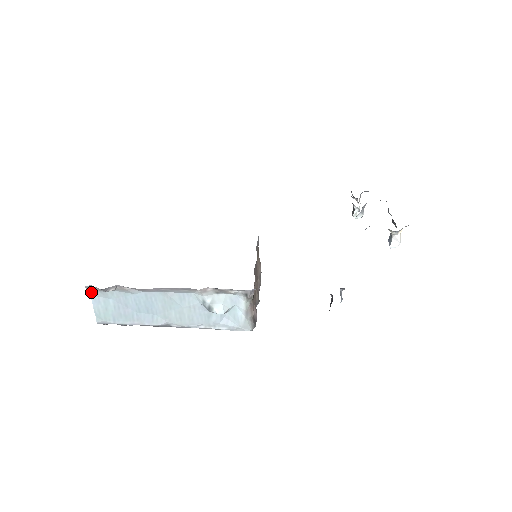
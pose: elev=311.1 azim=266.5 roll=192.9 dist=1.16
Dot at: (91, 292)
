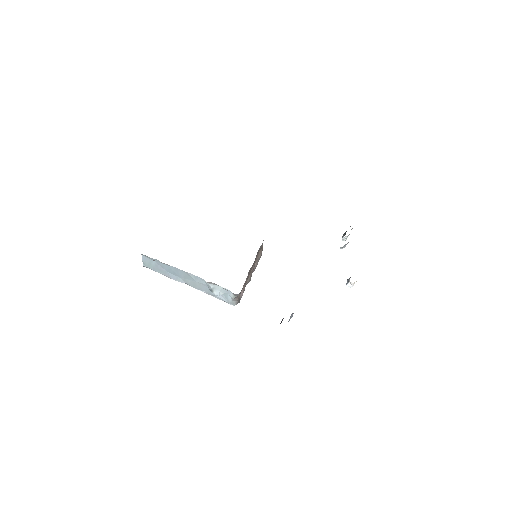
Dot at: (142, 254)
